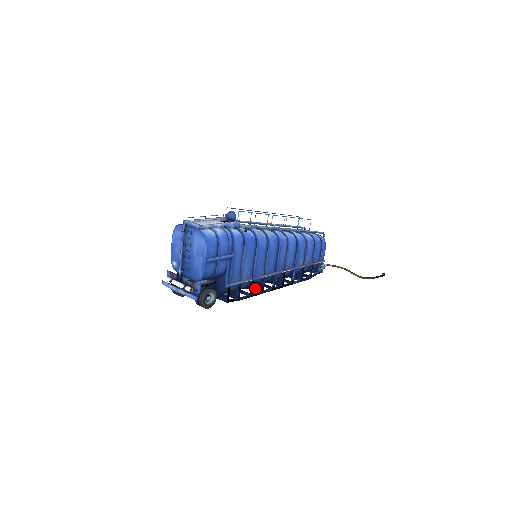
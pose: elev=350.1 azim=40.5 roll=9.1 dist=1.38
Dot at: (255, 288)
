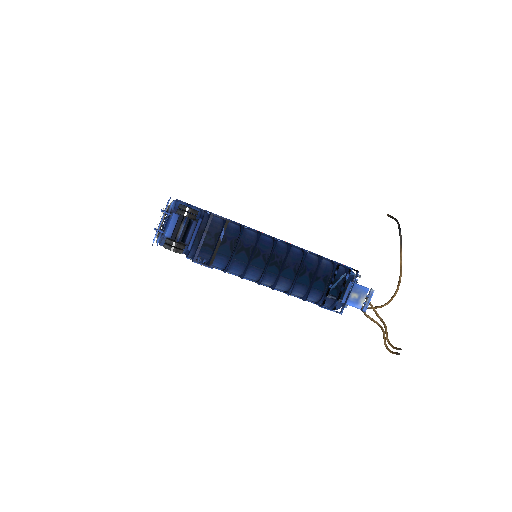
Dot at: (257, 241)
